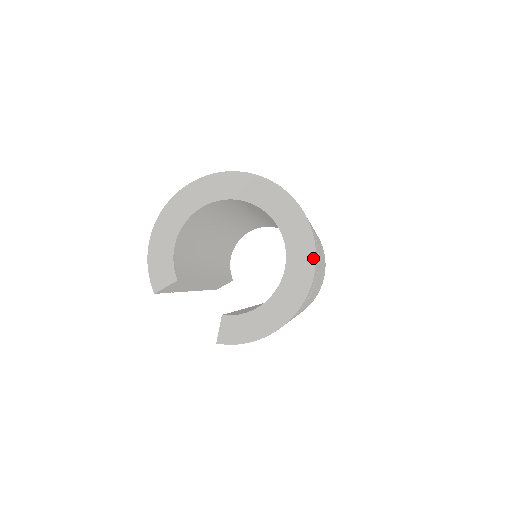
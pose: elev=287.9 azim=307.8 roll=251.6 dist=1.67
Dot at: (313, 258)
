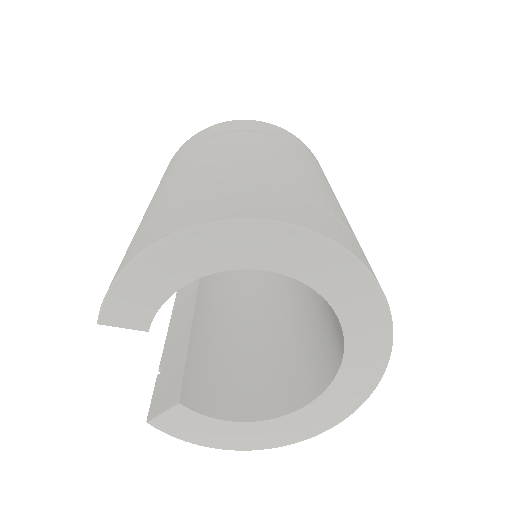
Dot at: (342, 419)
